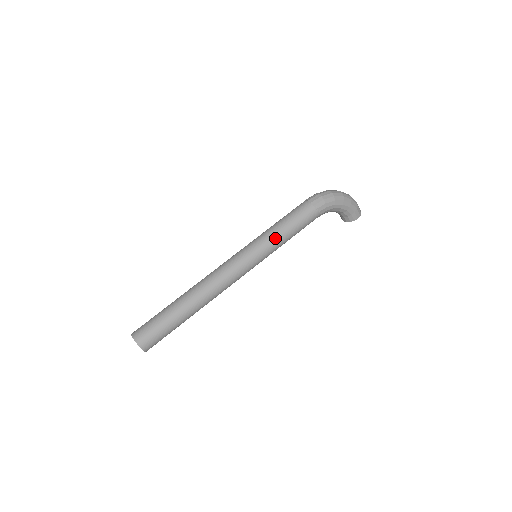
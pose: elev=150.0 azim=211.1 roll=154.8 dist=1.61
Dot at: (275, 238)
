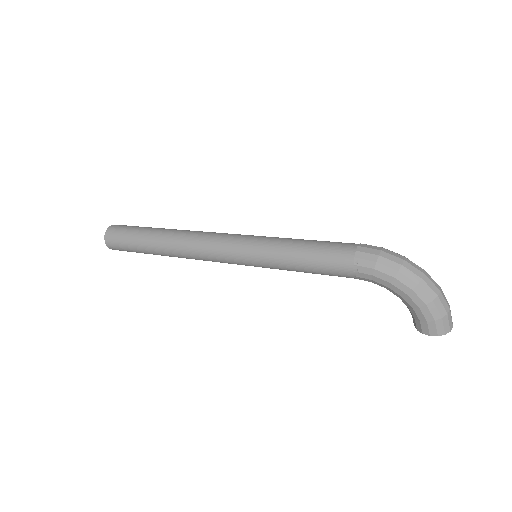
Dot at: (277, 253)
